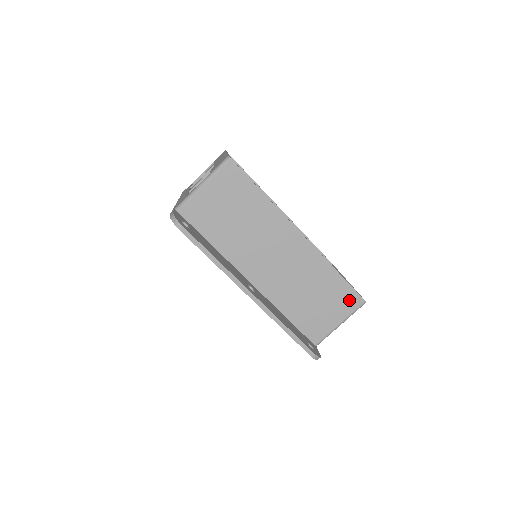
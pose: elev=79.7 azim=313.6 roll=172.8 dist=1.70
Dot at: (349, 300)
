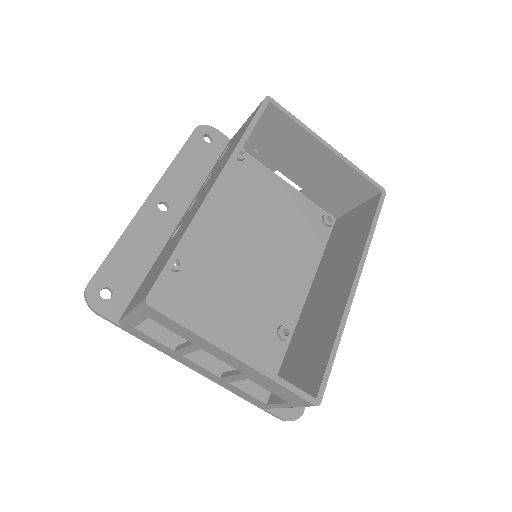
Dot at: occluded
